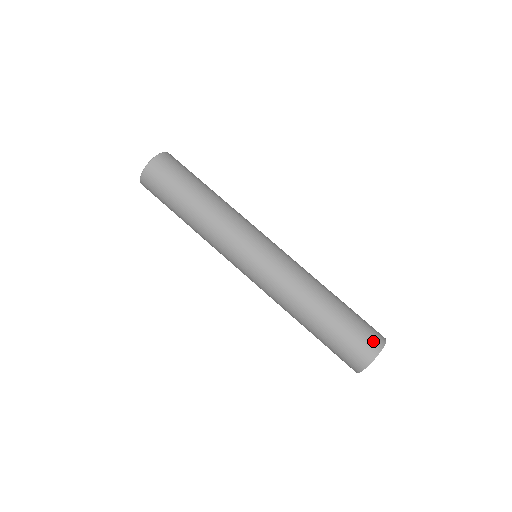
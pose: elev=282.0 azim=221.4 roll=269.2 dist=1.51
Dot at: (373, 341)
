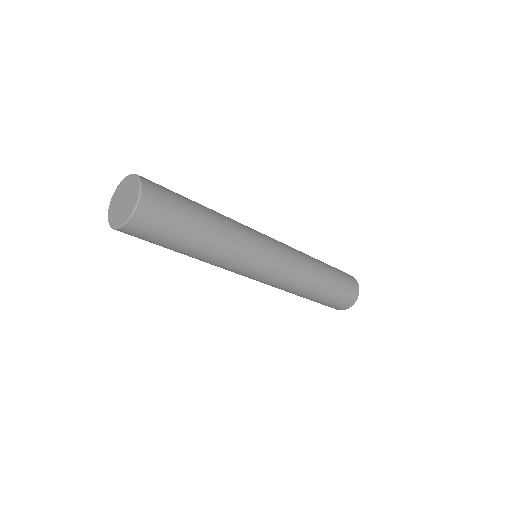
Dot at: (354, 290)
